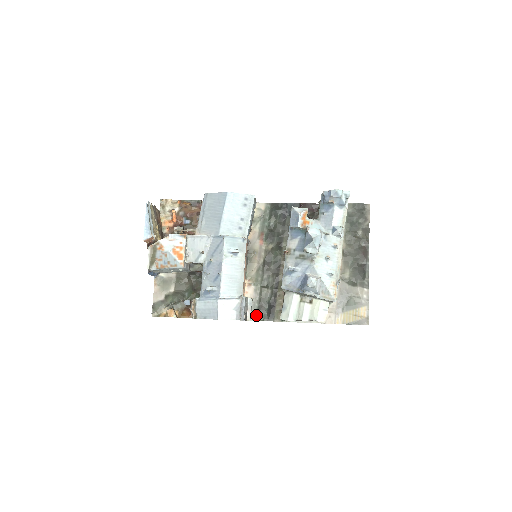
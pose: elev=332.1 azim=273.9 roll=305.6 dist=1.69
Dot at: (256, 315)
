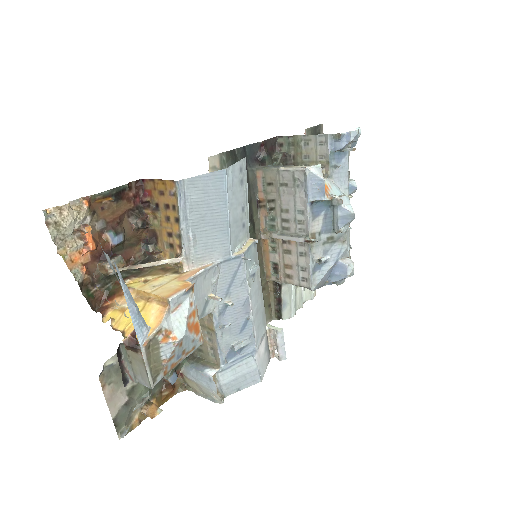
Dot at: occluded
